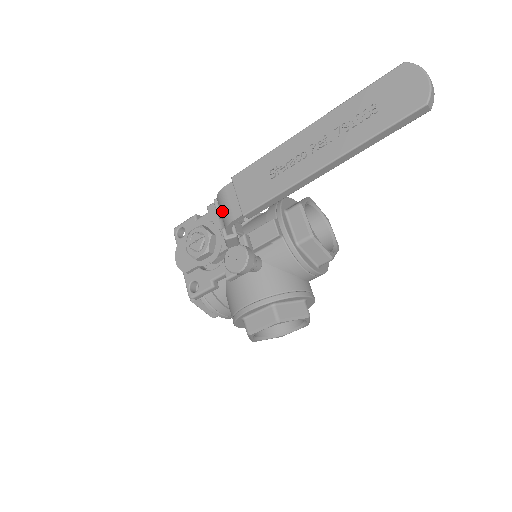
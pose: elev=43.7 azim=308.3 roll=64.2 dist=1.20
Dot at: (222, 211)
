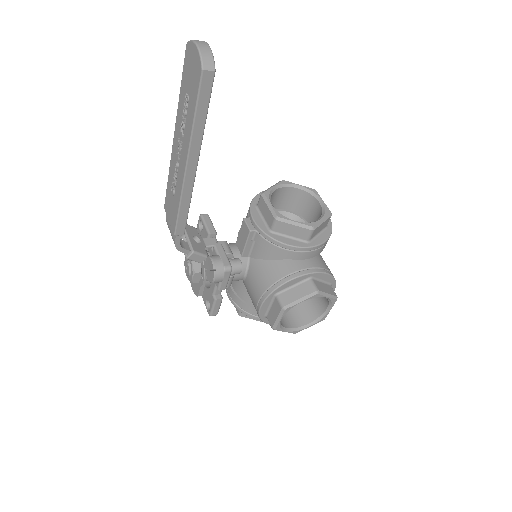
Dot at: occluded
